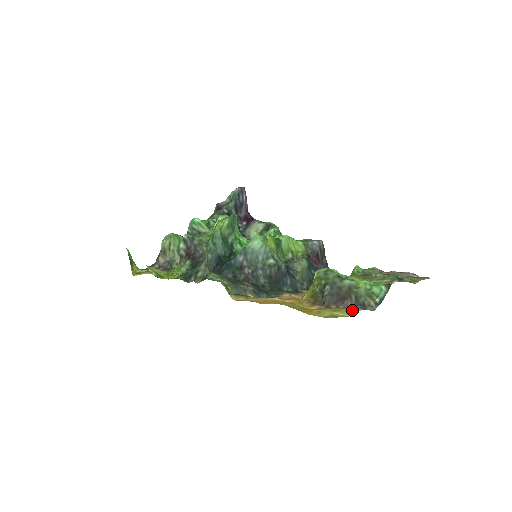
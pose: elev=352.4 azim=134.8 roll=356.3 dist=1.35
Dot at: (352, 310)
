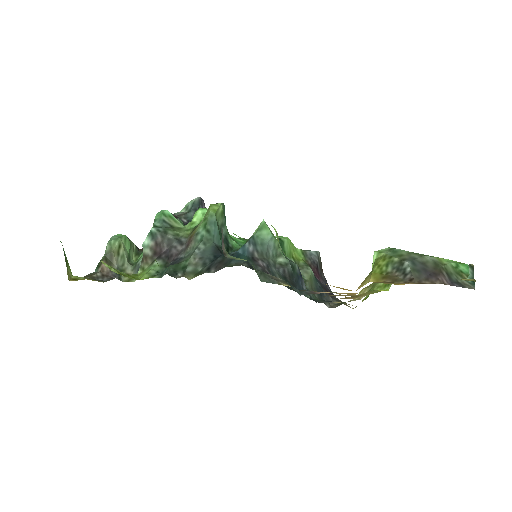
Dot at: (466, 279)
